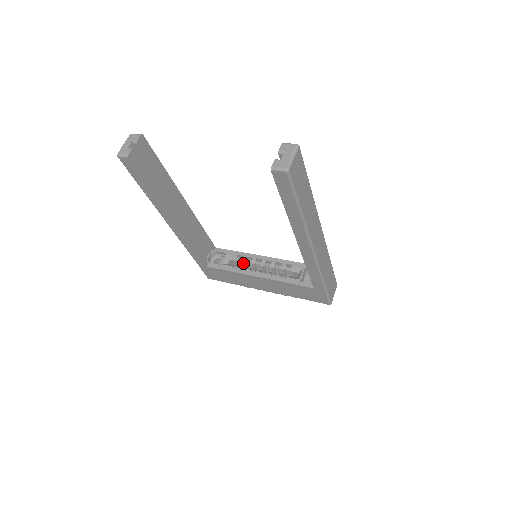
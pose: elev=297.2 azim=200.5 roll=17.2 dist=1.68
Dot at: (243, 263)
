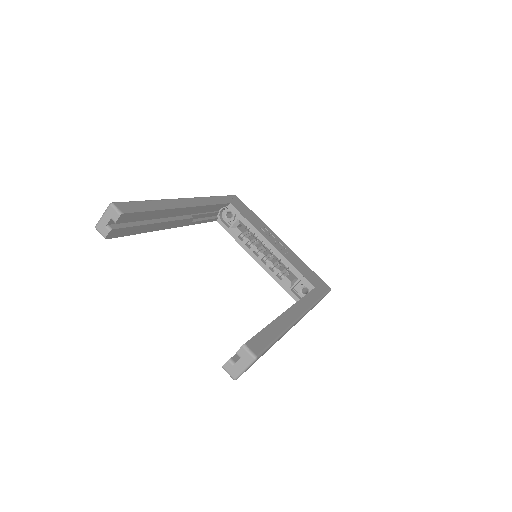
Dot at: occluded
